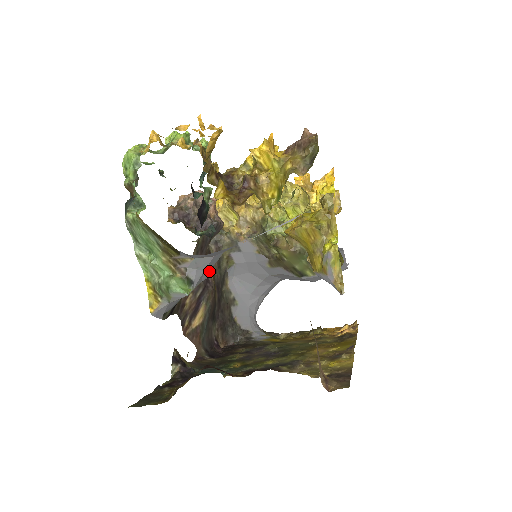
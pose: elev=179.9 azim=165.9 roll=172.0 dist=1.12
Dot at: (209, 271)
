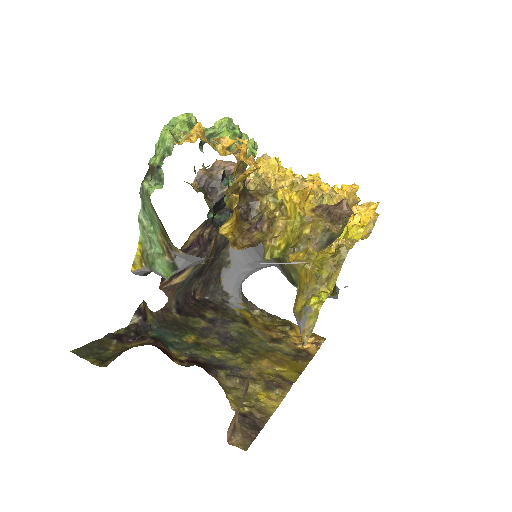
Dot at: (199, 262)
